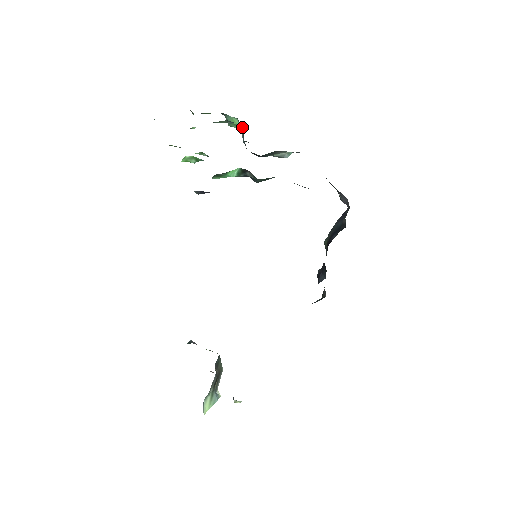
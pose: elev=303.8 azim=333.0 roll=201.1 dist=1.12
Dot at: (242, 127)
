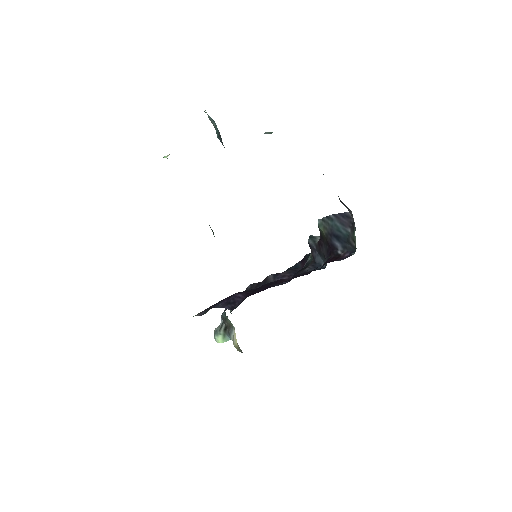
Dot at: (213, 120)
